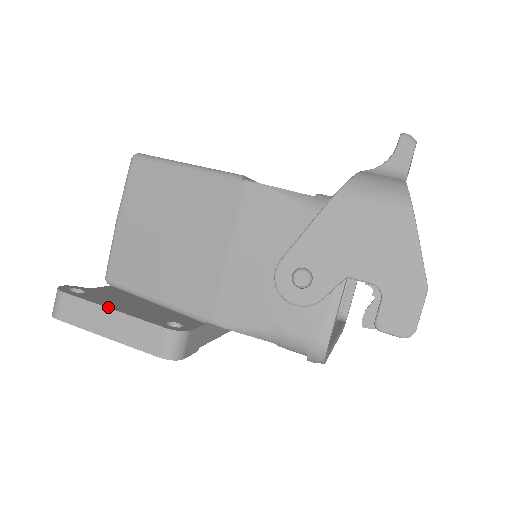
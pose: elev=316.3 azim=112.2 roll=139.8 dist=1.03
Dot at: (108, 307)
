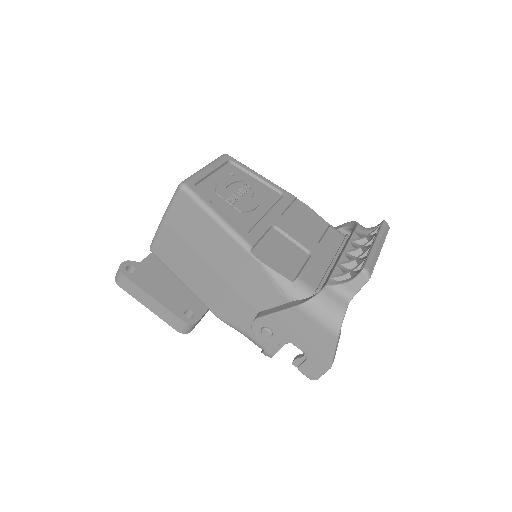
Dot at: (151, 295)
